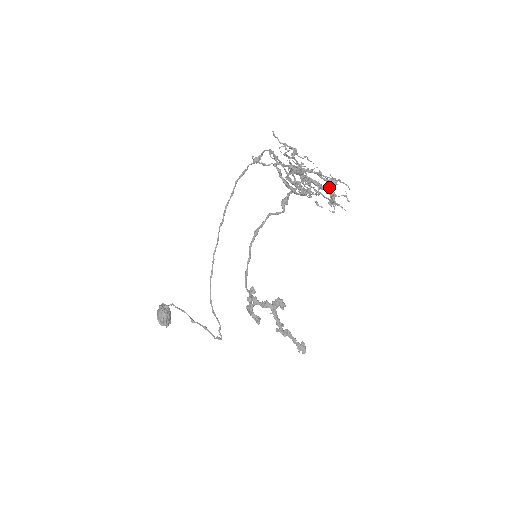
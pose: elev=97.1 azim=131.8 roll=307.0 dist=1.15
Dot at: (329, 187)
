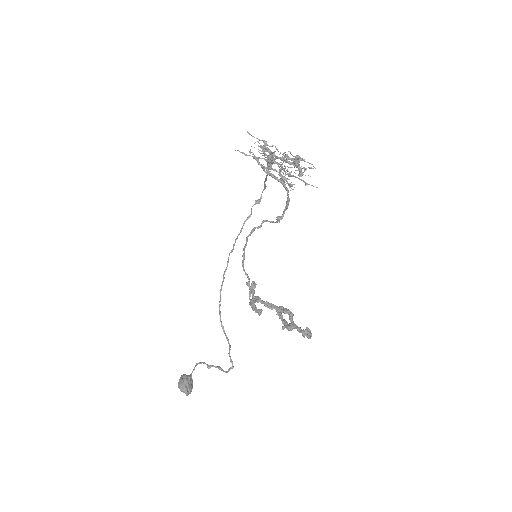
Dot at: occluded
